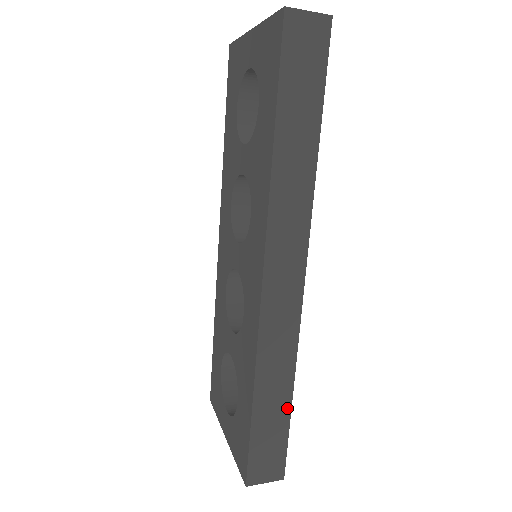
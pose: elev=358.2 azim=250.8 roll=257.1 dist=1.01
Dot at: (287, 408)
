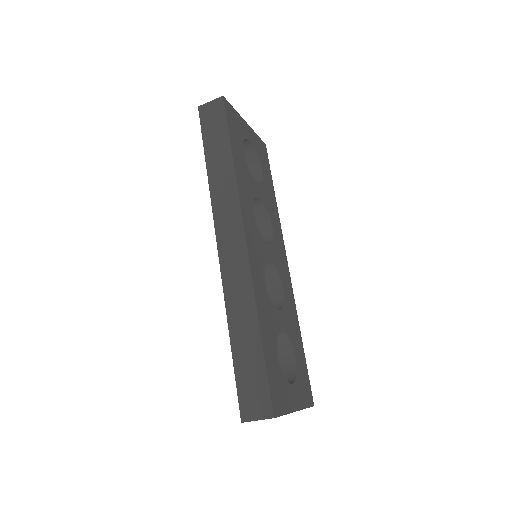
Dot at: (259, 345)
